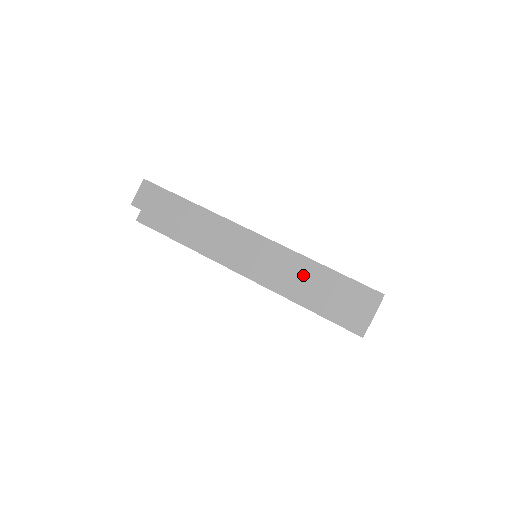
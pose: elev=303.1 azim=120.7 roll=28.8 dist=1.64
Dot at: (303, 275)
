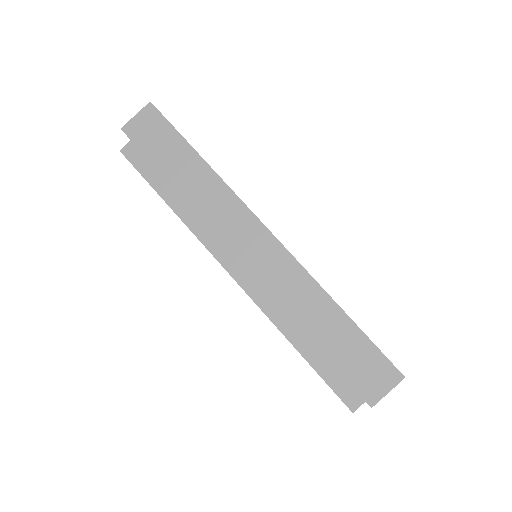
Dot at: (312, 312)
